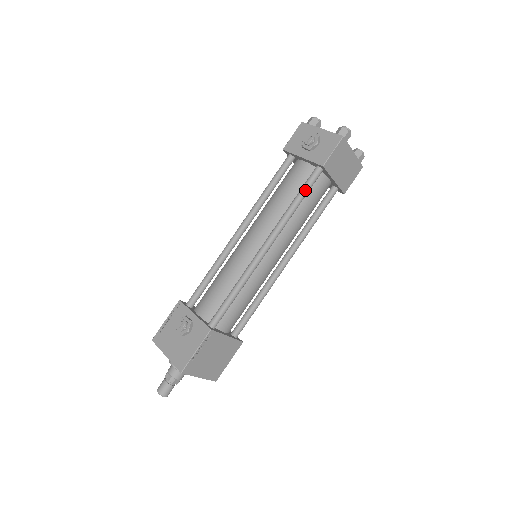
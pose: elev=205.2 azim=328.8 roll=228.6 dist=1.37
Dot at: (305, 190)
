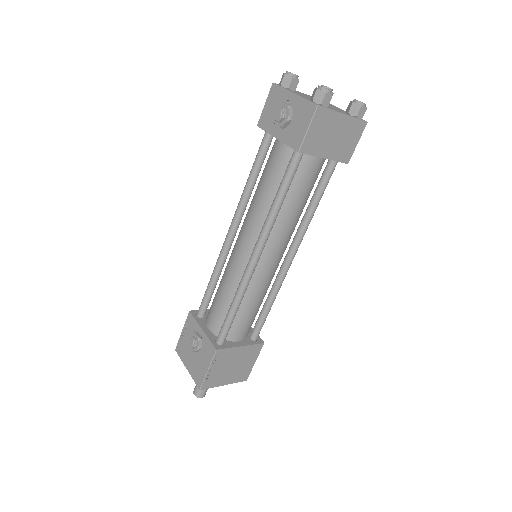
Dot at: (285, 183)
